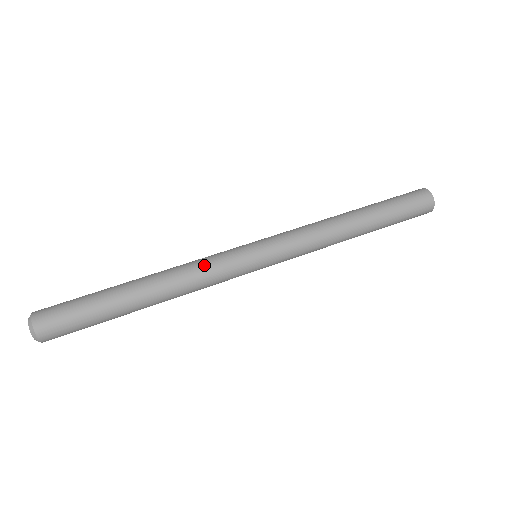
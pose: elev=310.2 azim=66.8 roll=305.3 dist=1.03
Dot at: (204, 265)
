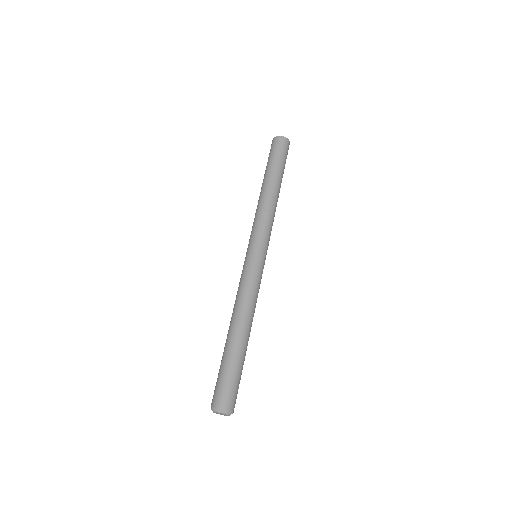
Dot at: (242, 287)
